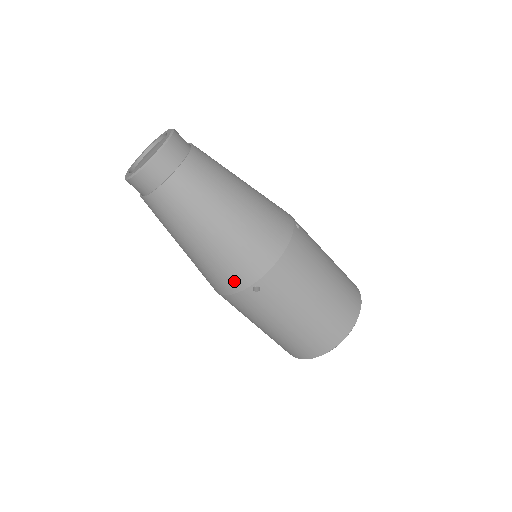
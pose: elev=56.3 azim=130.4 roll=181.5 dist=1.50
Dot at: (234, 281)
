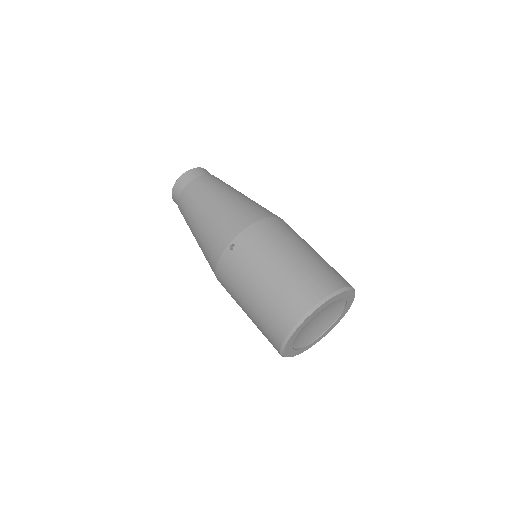
Dot at: (218, 245)
